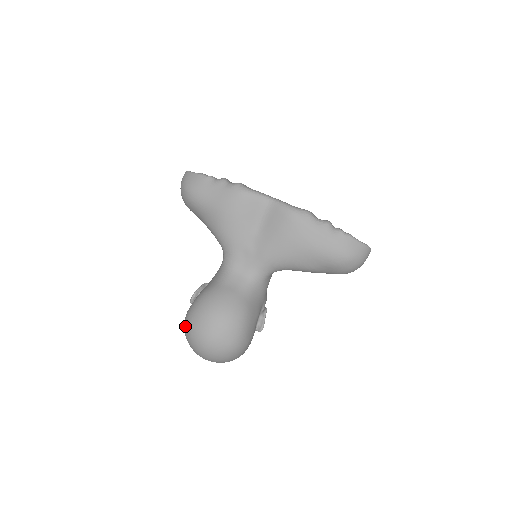
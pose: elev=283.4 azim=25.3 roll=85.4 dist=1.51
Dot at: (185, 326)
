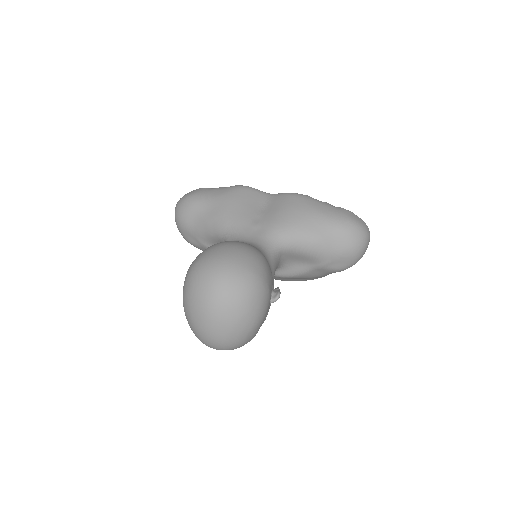
Dot at: (189, 271)
